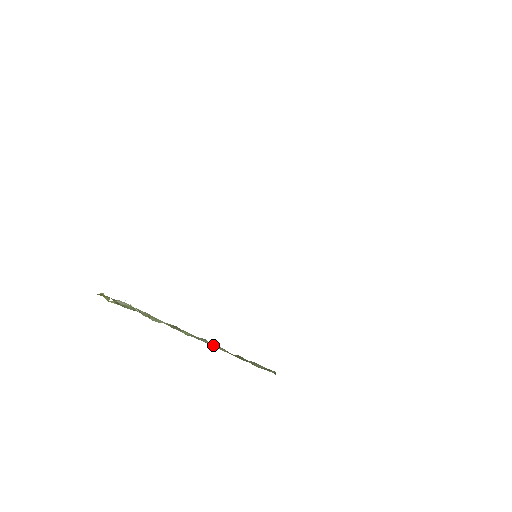
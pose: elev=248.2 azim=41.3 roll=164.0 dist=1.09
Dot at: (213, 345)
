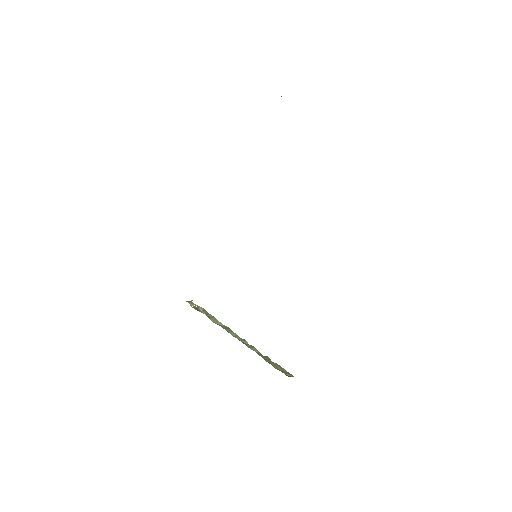
Dot at: (249, 345)
